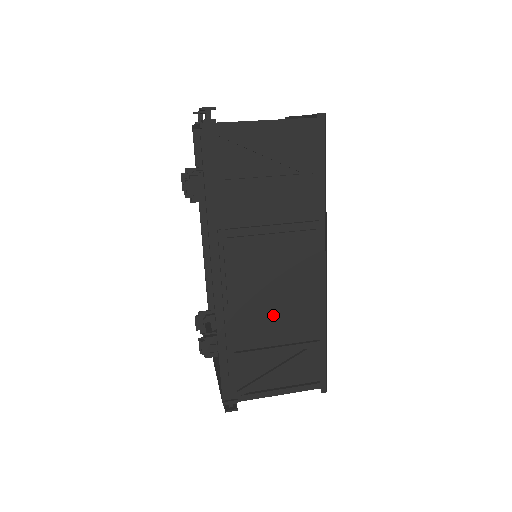
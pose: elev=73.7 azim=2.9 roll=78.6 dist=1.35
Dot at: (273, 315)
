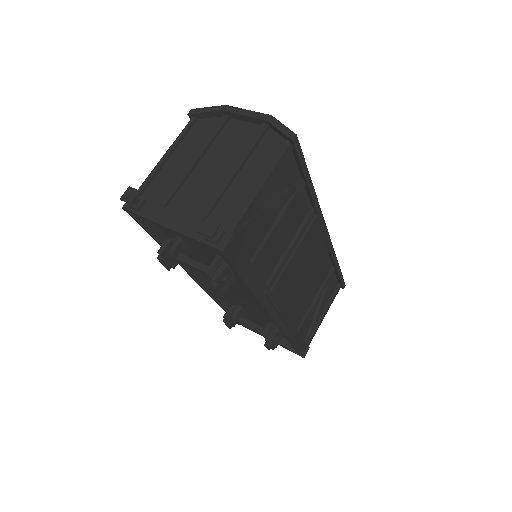
Dot at: occluded
